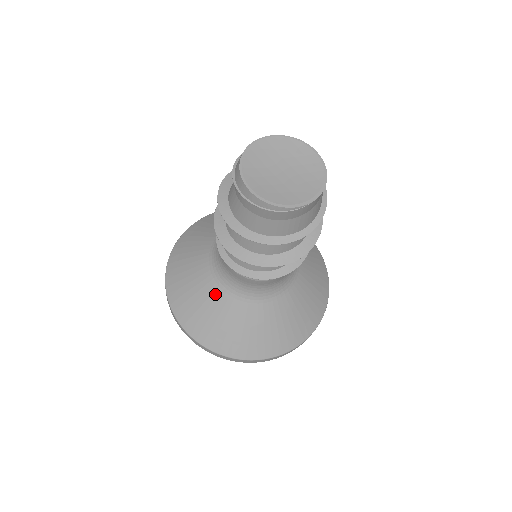
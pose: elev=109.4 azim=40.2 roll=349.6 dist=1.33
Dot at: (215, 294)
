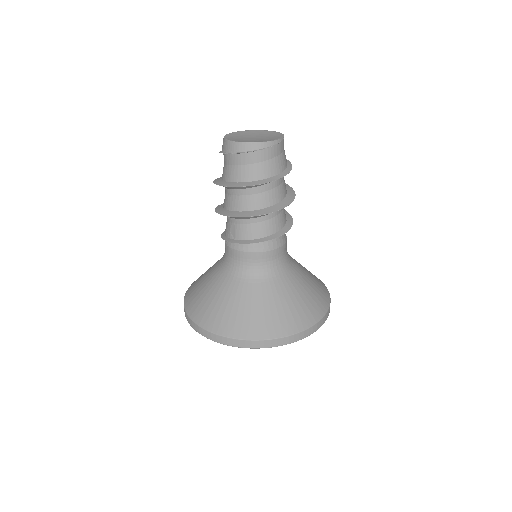
Dot at: (259, 290)
